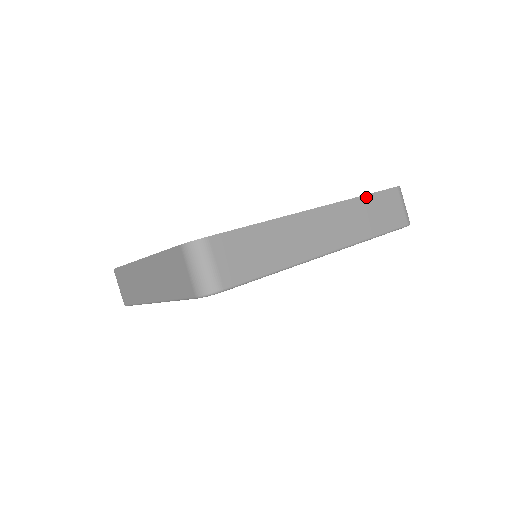
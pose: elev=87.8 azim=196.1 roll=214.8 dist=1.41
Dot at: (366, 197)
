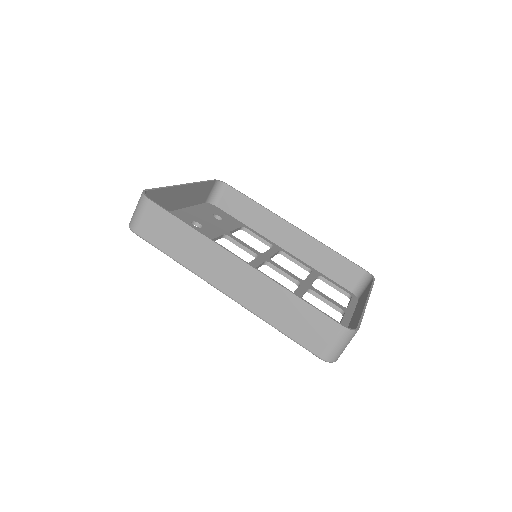
Dot at: (296, 298)
